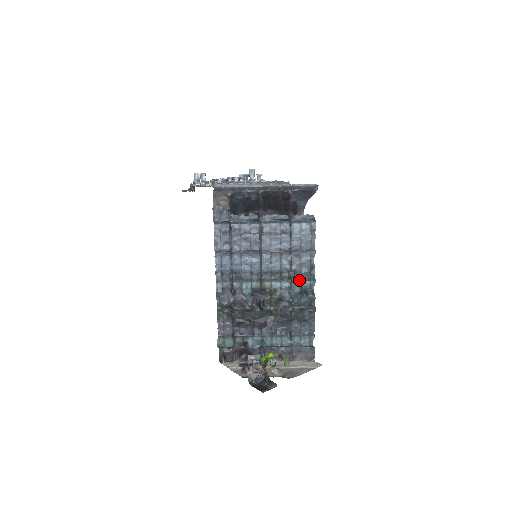
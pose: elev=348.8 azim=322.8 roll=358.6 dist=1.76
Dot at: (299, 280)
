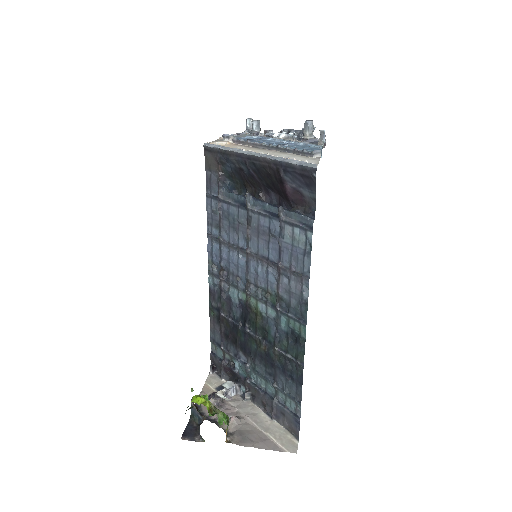
Dot at: (287, 315)
